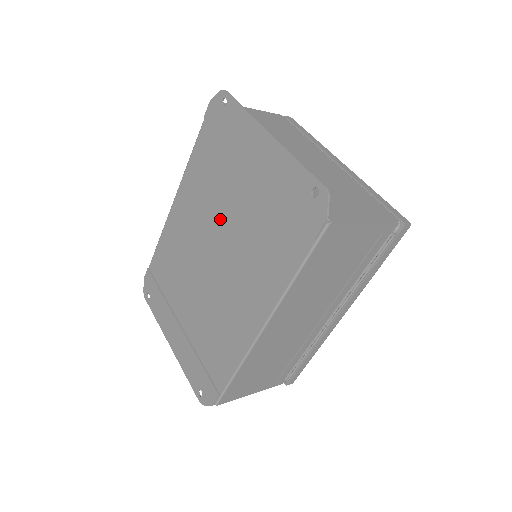
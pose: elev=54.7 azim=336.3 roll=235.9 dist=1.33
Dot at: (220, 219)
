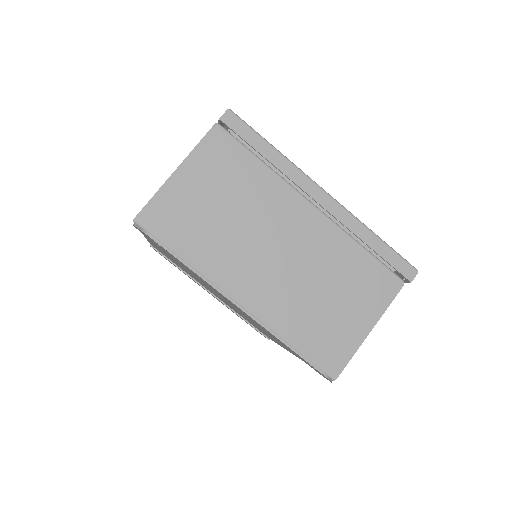
Dot at: occluded
